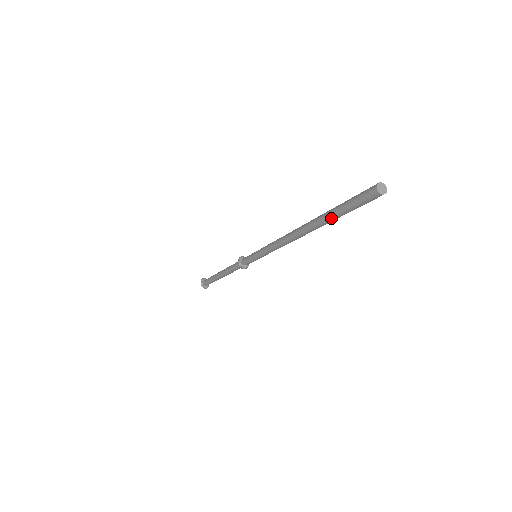
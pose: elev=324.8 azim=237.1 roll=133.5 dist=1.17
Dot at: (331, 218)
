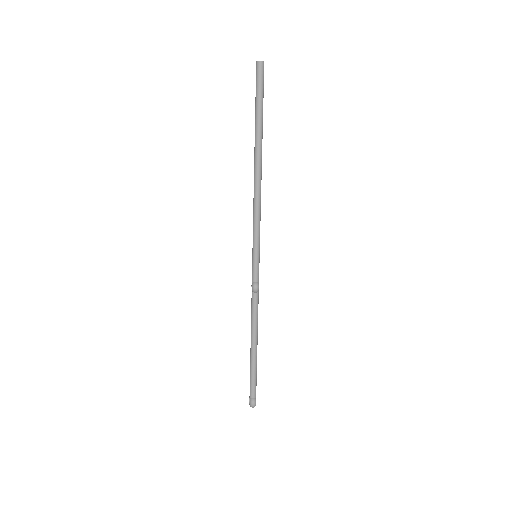
Dot at: (256, 119)
